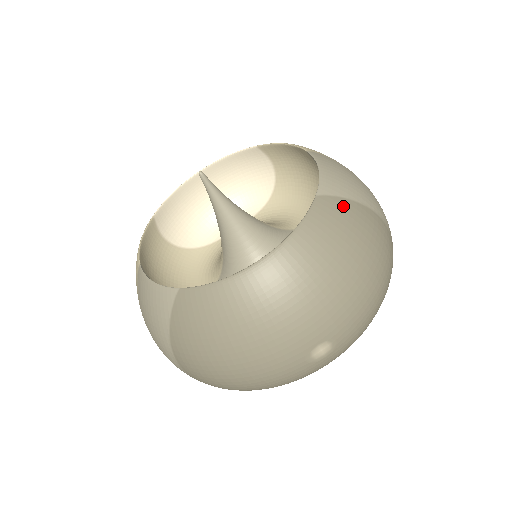
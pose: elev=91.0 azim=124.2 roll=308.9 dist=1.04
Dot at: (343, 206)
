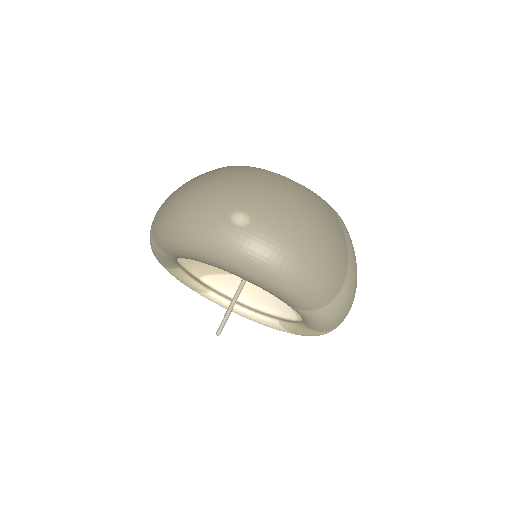
Dot at: (337, 220)
